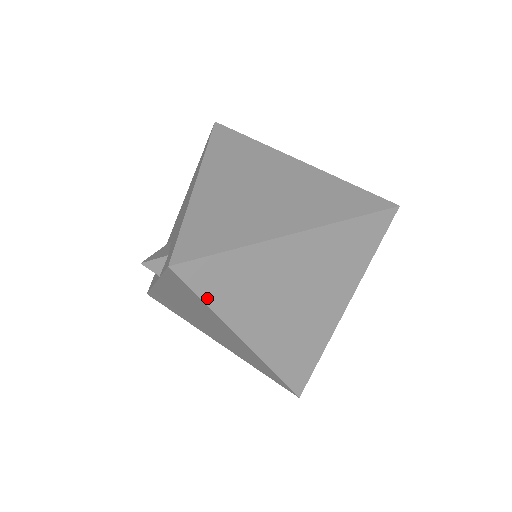
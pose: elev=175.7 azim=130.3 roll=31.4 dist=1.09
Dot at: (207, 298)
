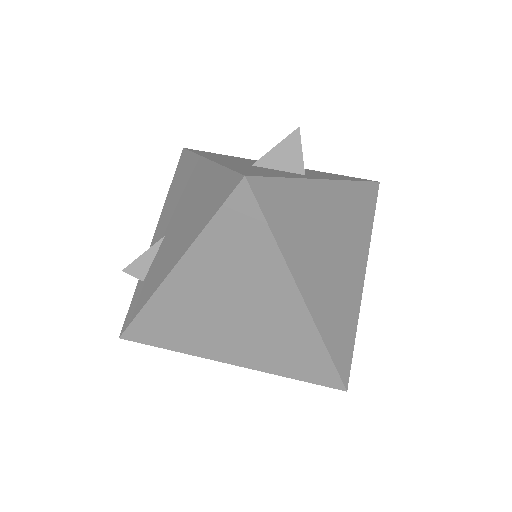
Dot at: occluded
